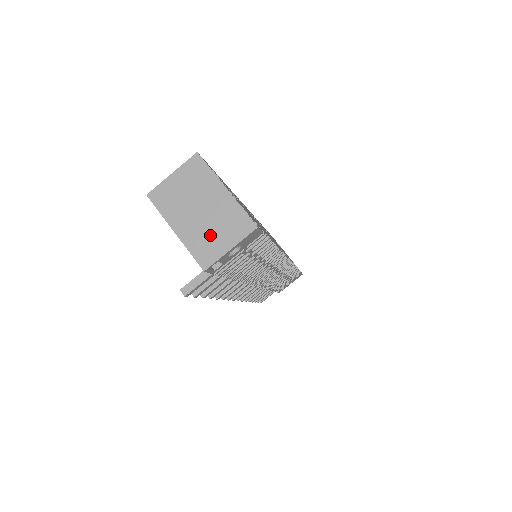
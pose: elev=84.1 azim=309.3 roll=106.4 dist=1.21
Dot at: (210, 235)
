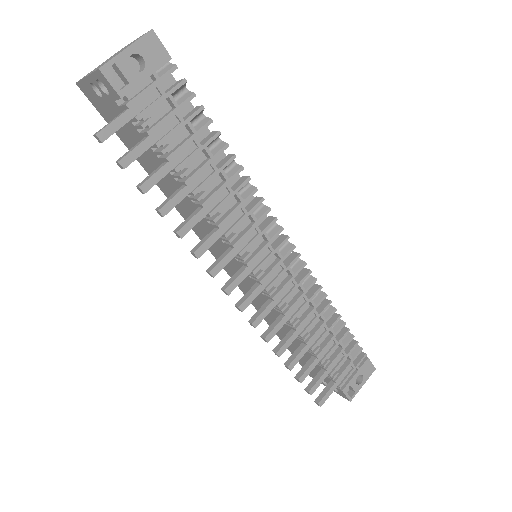
Dot at: occluded
